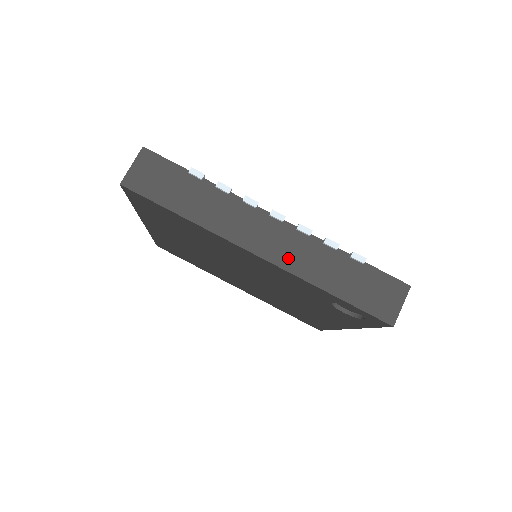
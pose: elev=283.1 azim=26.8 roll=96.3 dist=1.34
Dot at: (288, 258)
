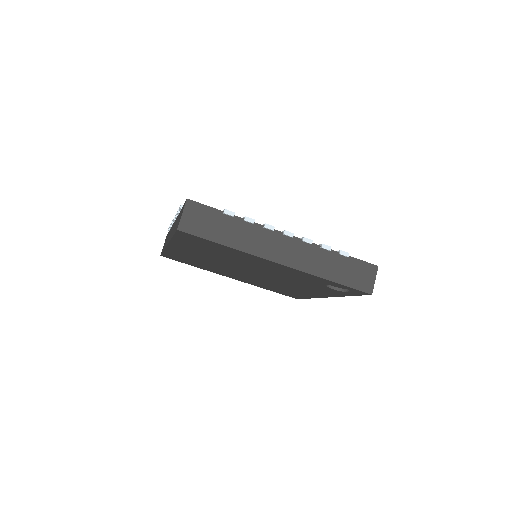
Dot at: (300, 262)
